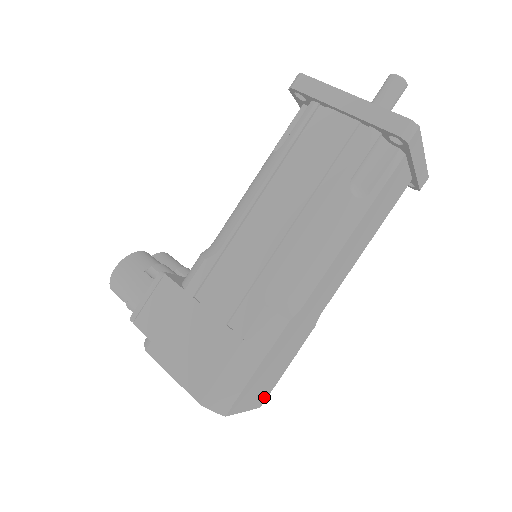
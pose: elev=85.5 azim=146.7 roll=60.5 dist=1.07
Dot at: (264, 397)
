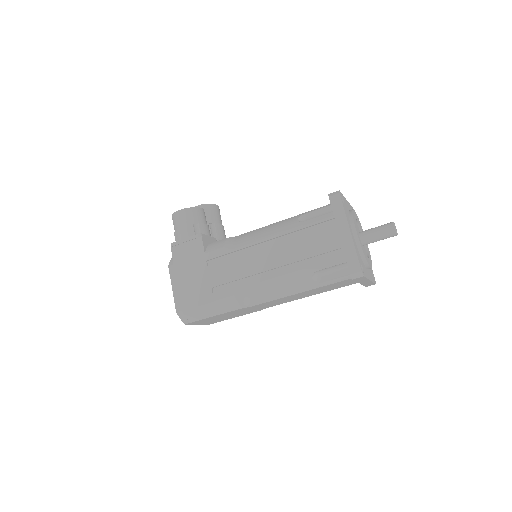
Dot at: occluded
